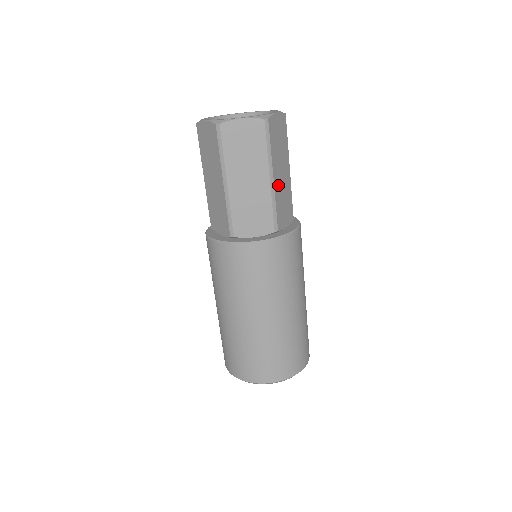
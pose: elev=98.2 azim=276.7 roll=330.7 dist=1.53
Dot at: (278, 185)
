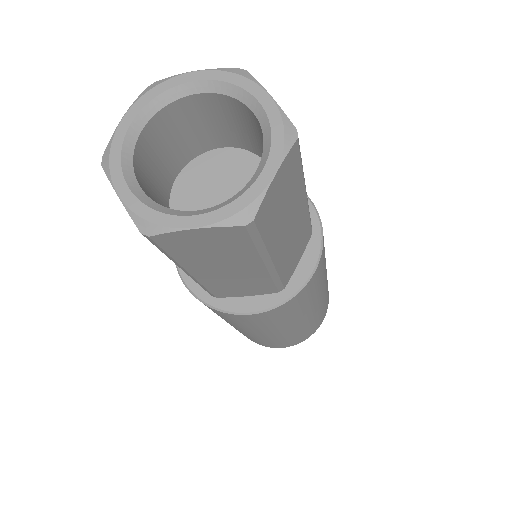
Dot at: occluded
